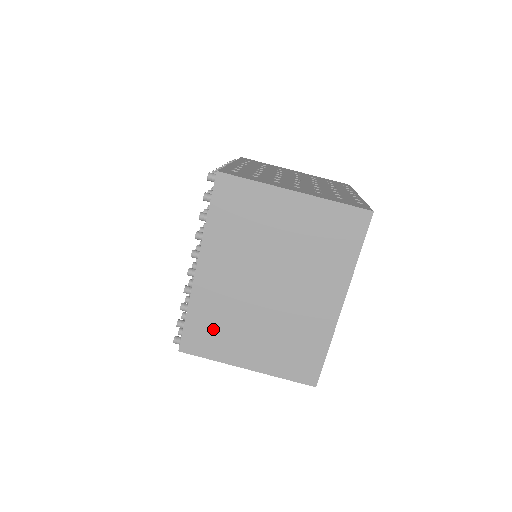
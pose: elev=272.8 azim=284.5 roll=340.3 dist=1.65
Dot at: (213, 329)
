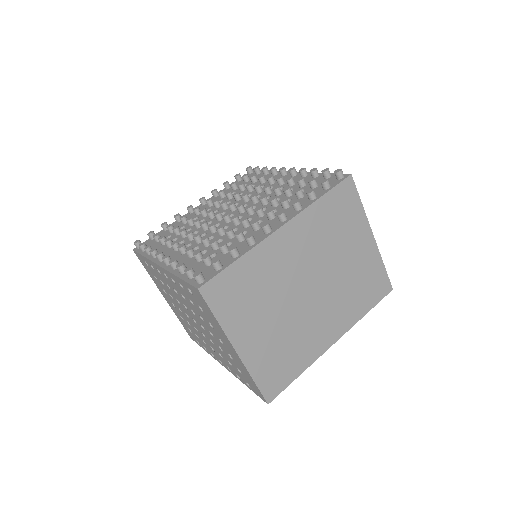
Dot at: (244, 291)
